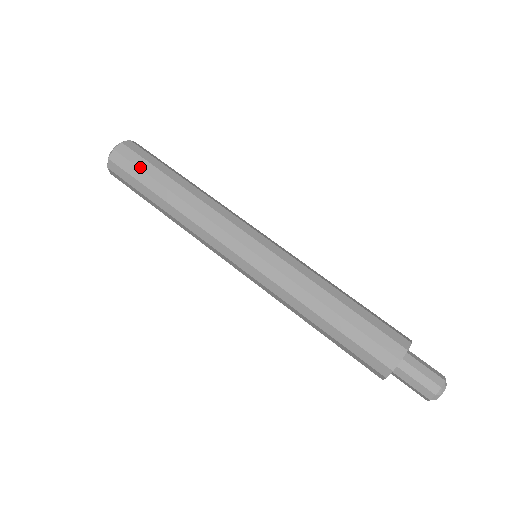
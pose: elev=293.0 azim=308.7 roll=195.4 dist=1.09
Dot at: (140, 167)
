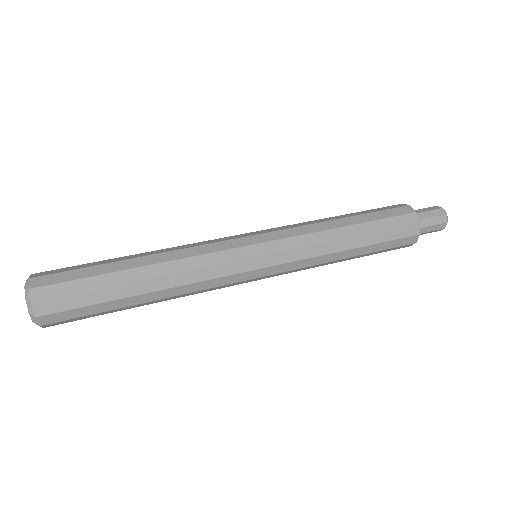
Dot at: (83, 291)
